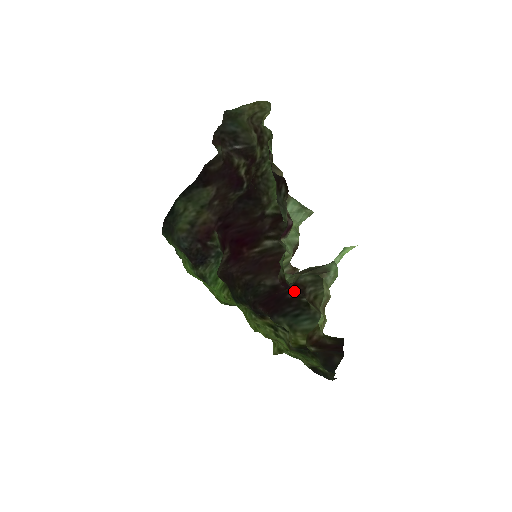
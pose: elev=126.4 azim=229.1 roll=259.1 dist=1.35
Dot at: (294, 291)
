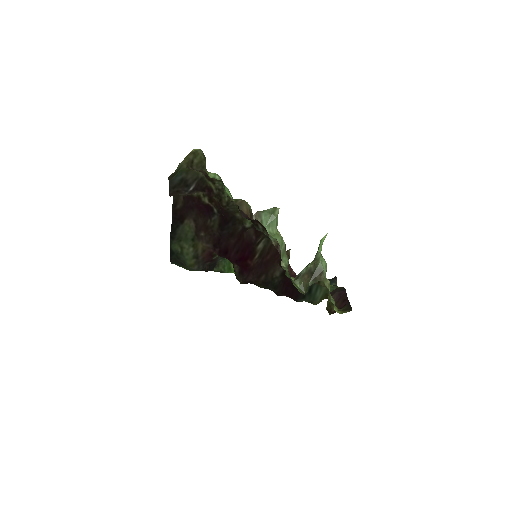
Dot at: occluded
